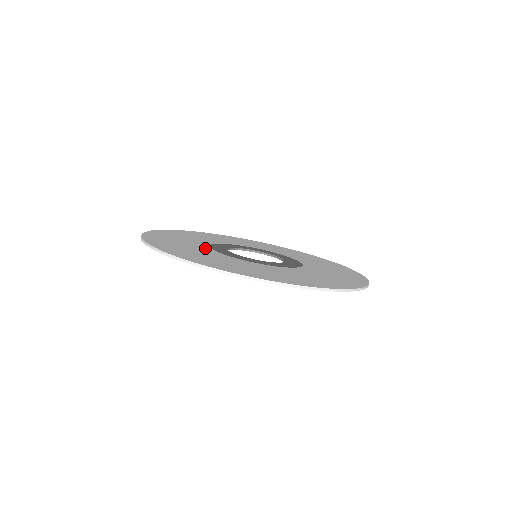
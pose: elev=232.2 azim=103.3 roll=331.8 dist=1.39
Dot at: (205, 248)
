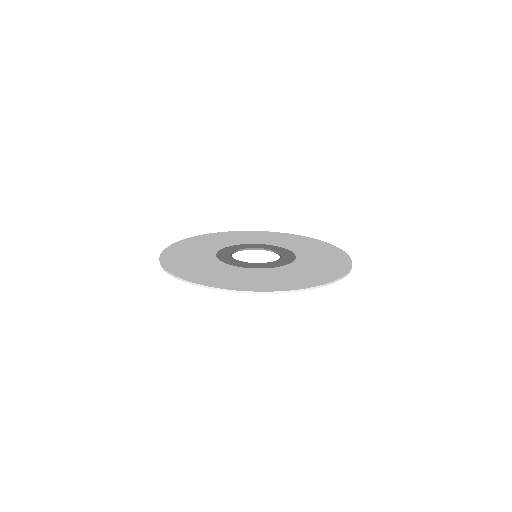
Dot at: (212, 260)
